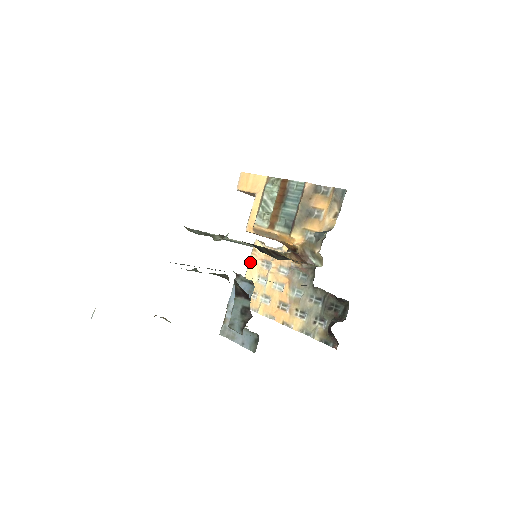
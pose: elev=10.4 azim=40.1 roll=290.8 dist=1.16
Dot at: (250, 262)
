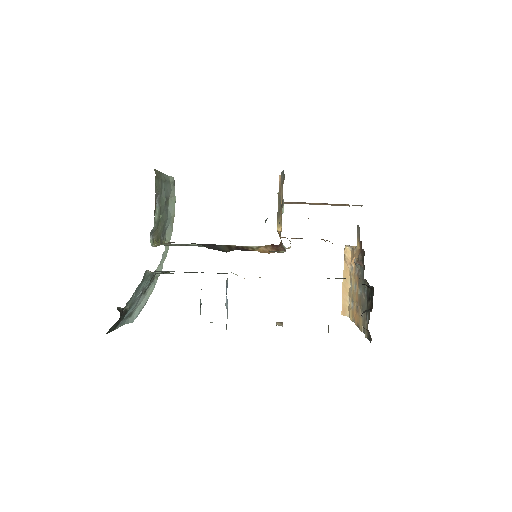
Dot at: (344, 269)
